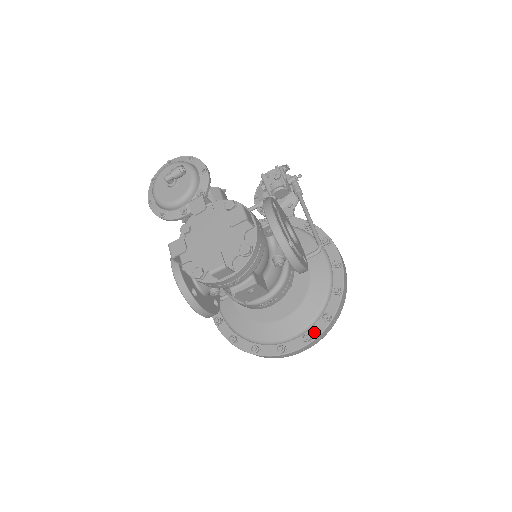
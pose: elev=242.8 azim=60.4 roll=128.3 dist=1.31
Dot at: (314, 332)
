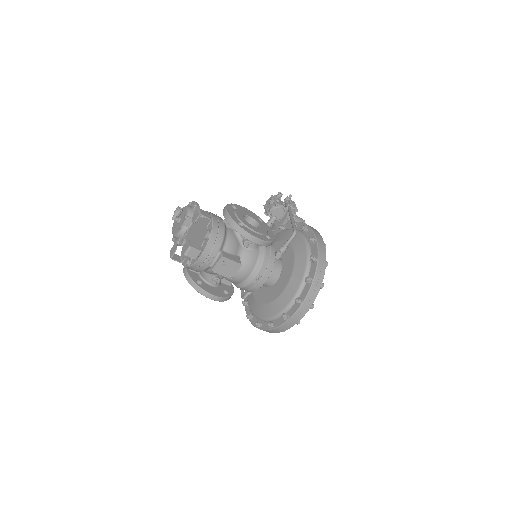
Dot at: (303, 295)
